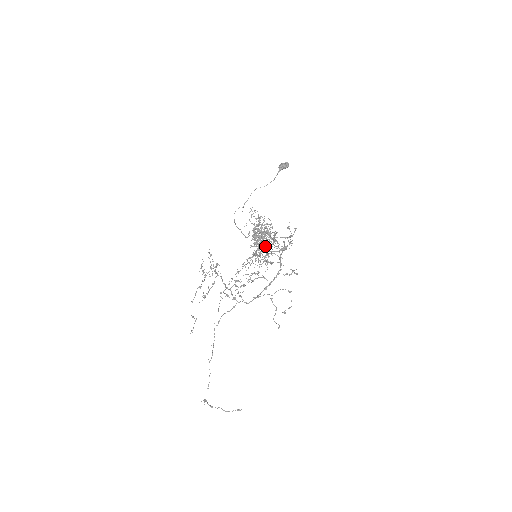
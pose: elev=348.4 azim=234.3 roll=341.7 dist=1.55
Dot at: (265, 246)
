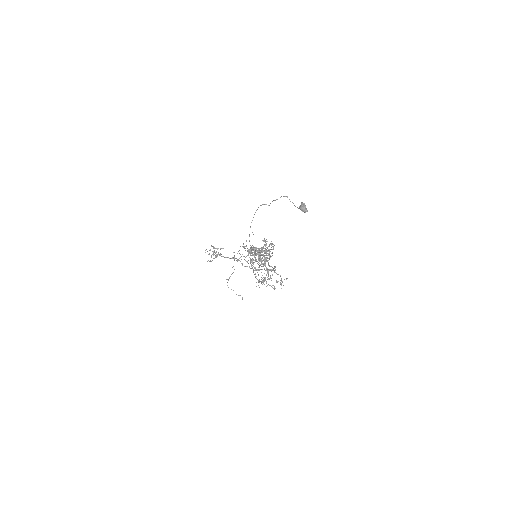
Dot at: occluded
